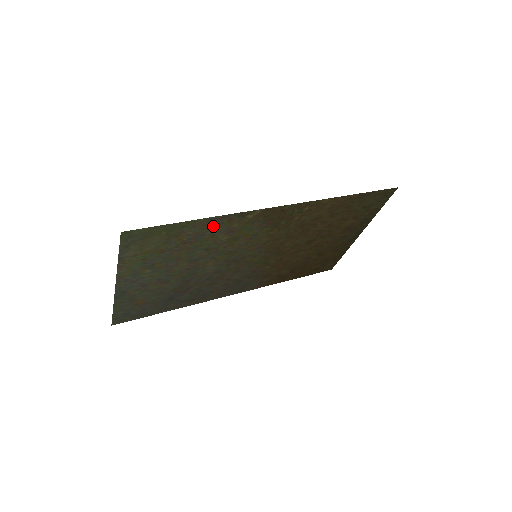
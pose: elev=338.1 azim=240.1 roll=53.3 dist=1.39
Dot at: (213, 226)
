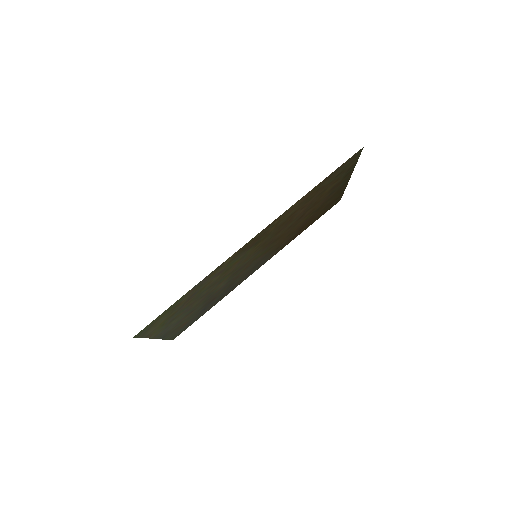
Dot at: (201, 284)
